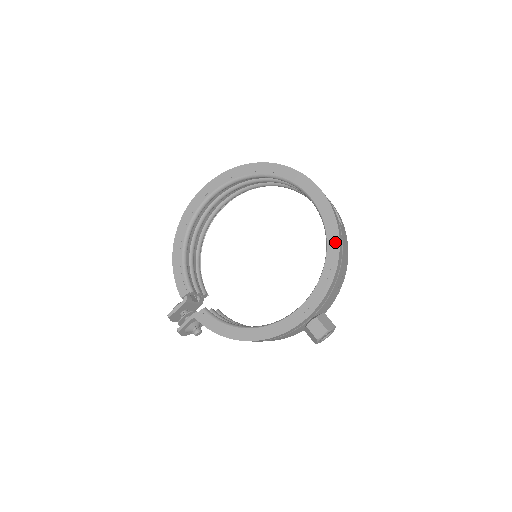
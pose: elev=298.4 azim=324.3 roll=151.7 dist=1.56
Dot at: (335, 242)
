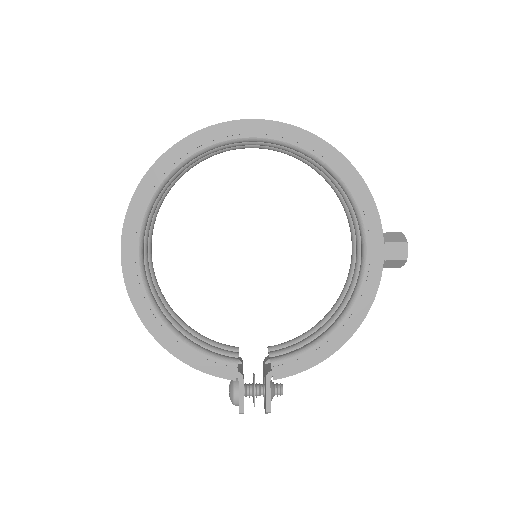
Dot at: (334, 155)
